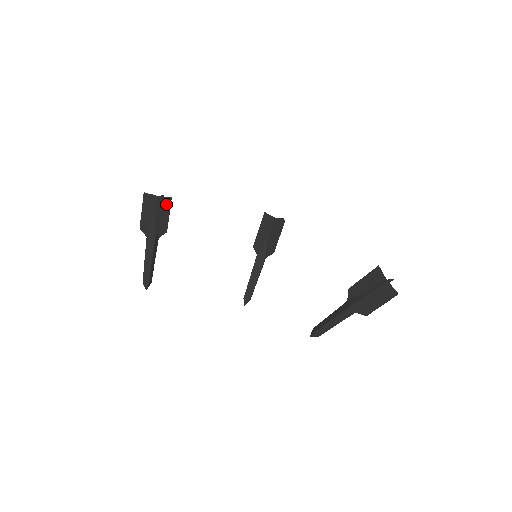
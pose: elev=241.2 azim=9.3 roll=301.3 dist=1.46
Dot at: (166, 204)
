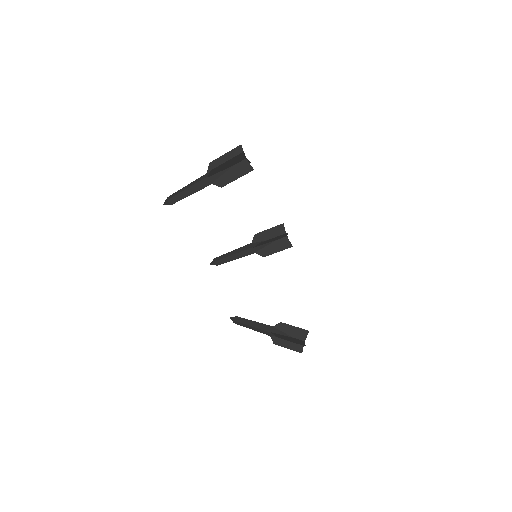
Dot at: occluded
